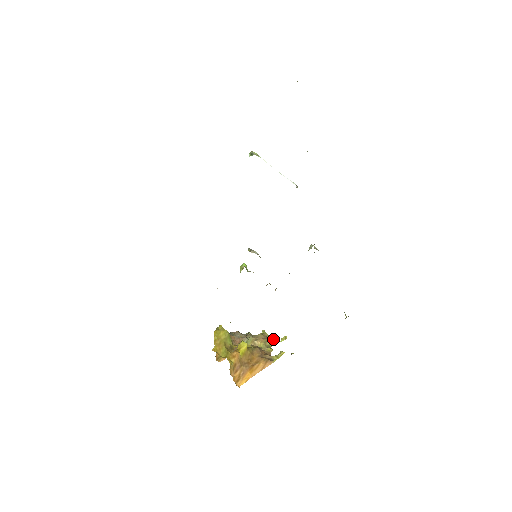
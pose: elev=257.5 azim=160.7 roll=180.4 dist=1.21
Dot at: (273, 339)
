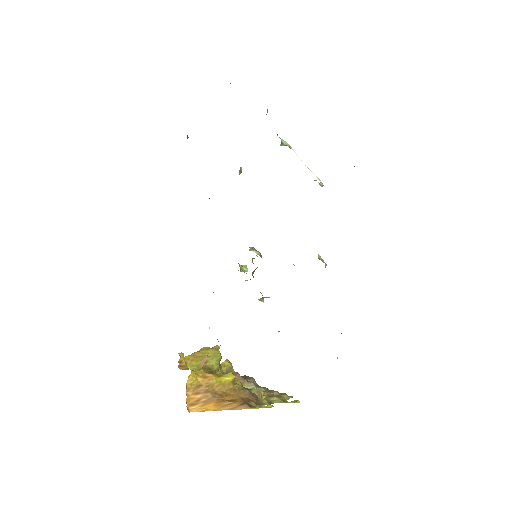
Dot at: (283, 398)
